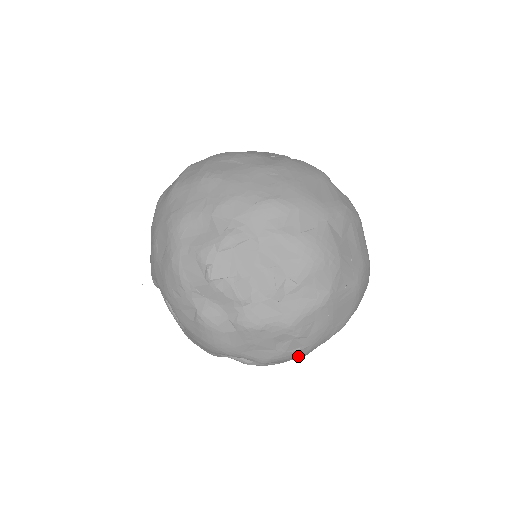
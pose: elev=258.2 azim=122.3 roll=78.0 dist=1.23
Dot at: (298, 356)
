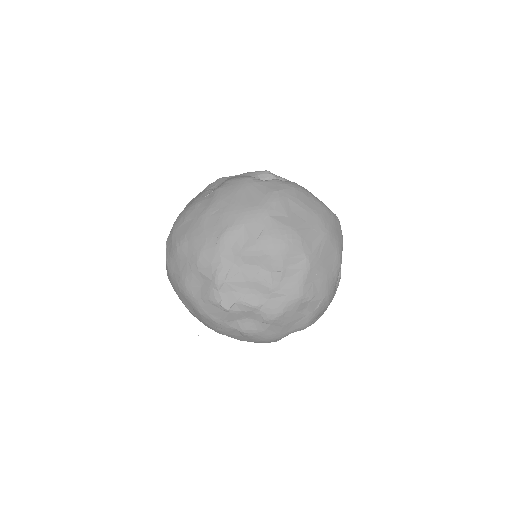
Dot at: (325, 306)
